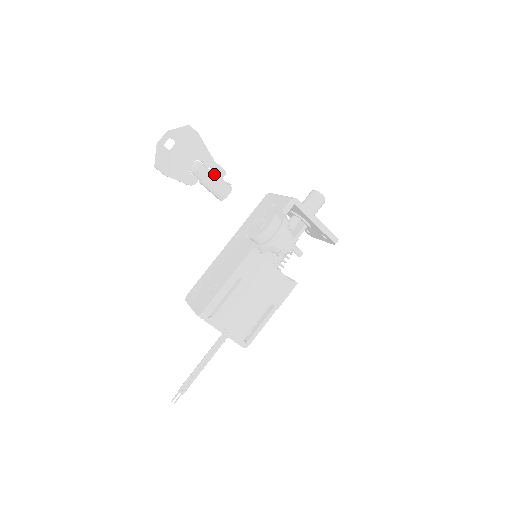
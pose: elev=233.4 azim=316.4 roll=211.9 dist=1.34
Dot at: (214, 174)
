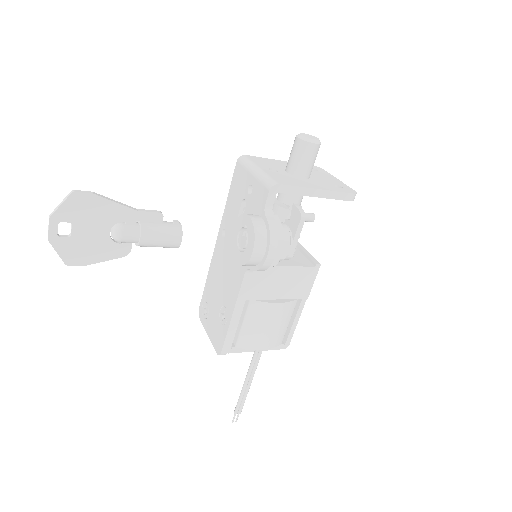
Dot at: (147, 230)
